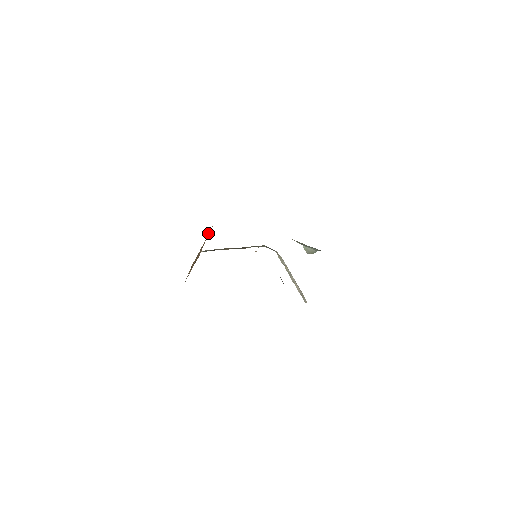
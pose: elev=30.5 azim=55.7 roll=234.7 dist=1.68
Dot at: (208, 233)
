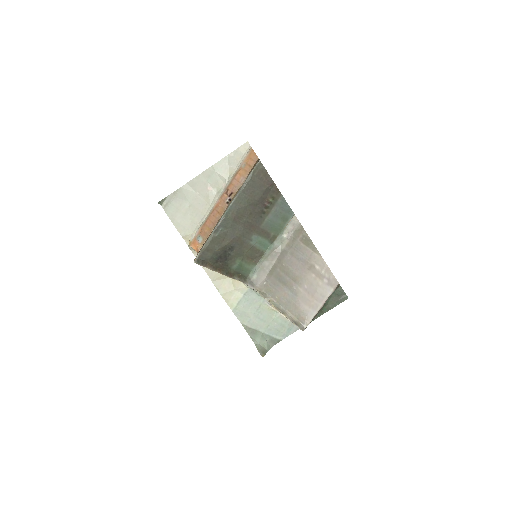
Dot at: occluded
